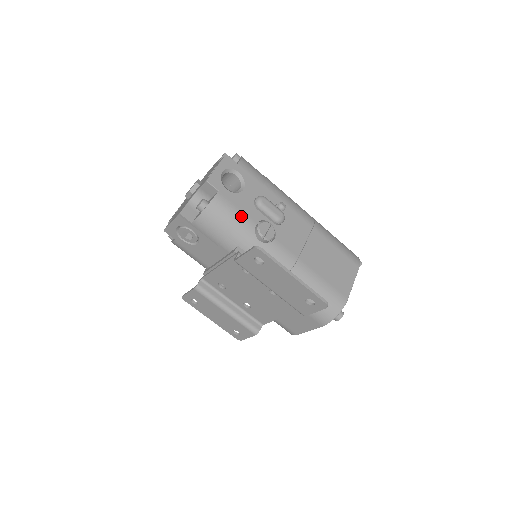
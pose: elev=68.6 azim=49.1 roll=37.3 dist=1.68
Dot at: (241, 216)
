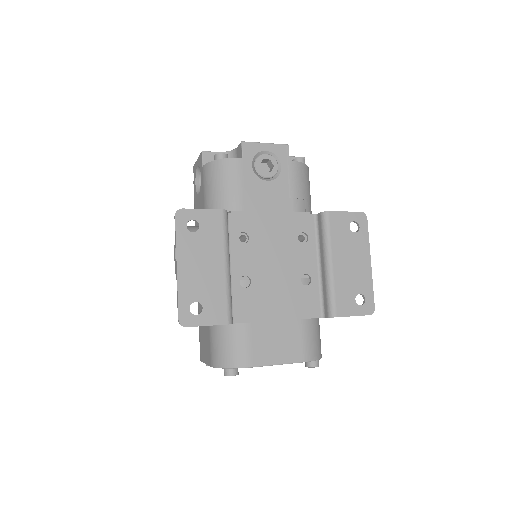
Dot at: occluded
